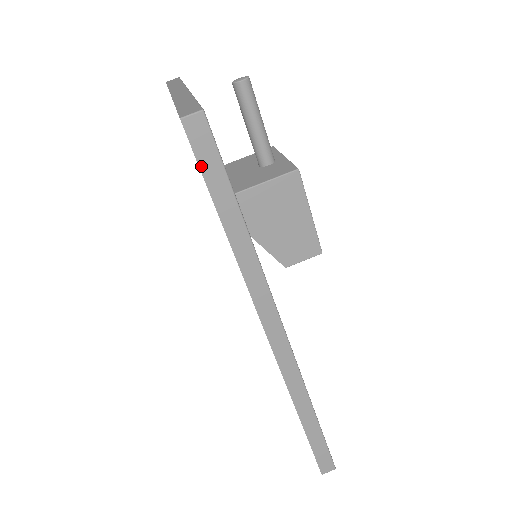
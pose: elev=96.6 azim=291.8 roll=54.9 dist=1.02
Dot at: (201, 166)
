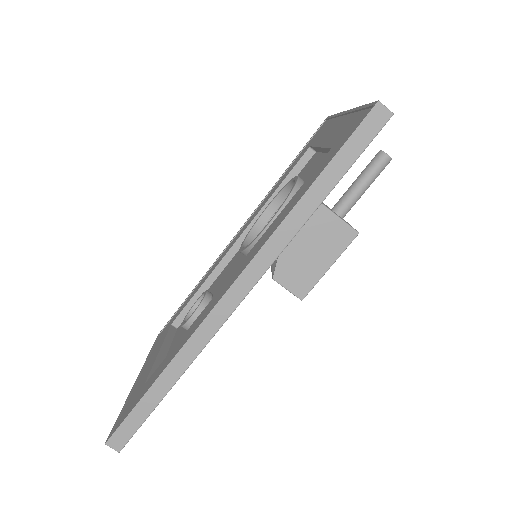
Dot at: (352, 137)
